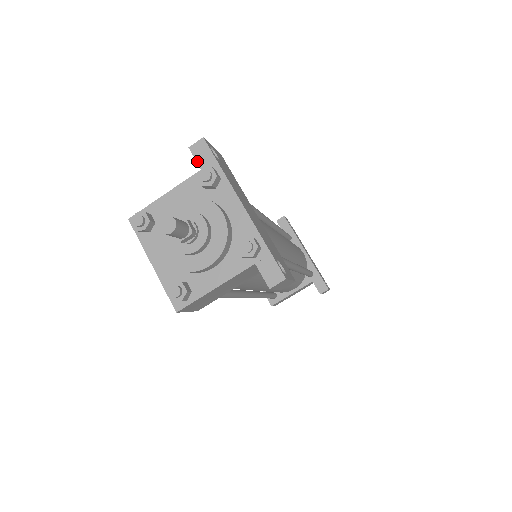
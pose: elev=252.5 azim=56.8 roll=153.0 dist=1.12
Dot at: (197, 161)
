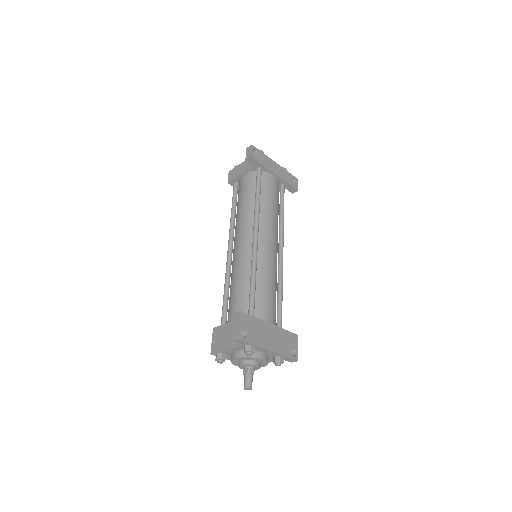
Dot at: occluded
